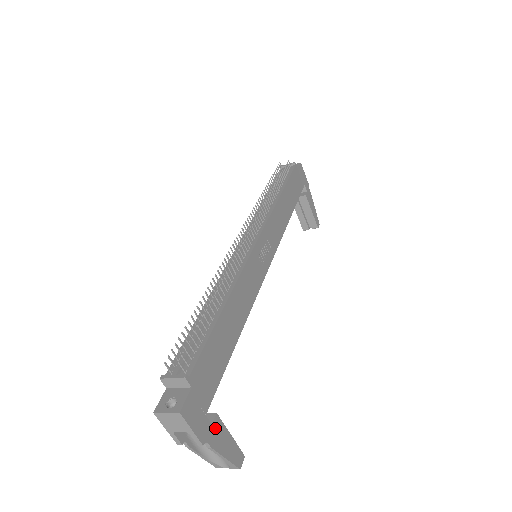
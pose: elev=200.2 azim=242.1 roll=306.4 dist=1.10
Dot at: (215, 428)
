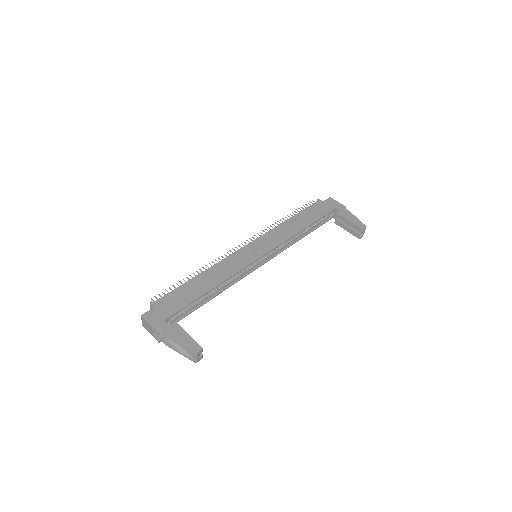
Dot at: (172, 328)
